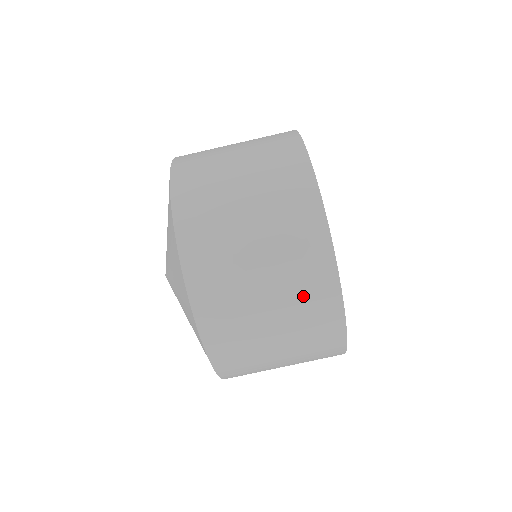
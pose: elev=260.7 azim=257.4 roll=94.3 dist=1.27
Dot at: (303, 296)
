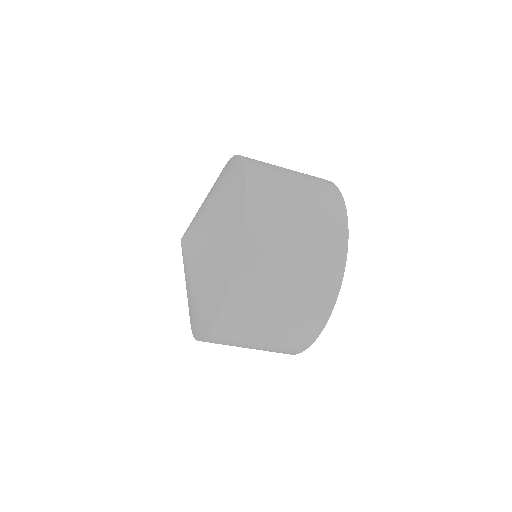
Dot at: (294, 331)
